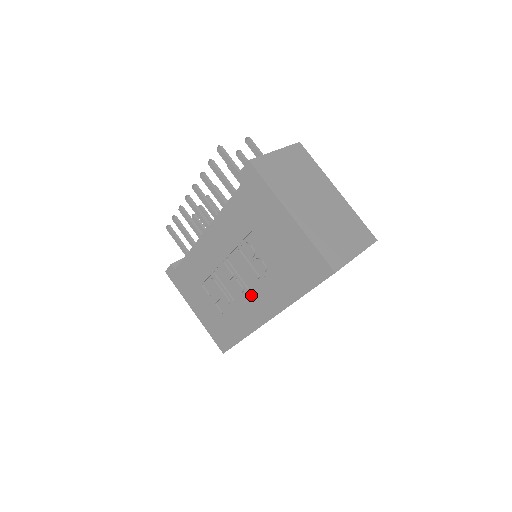
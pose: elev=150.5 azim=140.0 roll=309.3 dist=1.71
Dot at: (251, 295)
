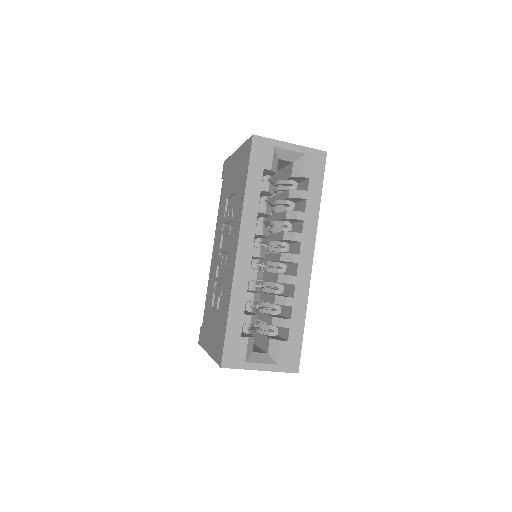
Dot at: (229, 250)
